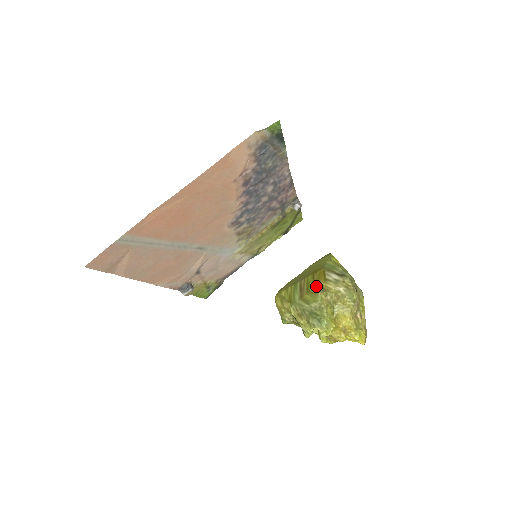
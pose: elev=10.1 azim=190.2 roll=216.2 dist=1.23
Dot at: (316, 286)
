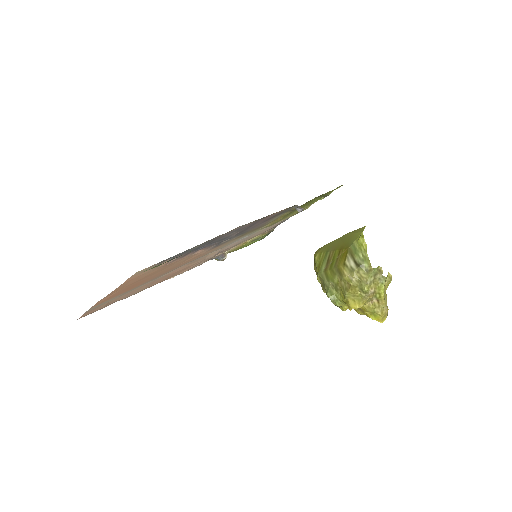
Dot at: (337, 266)
